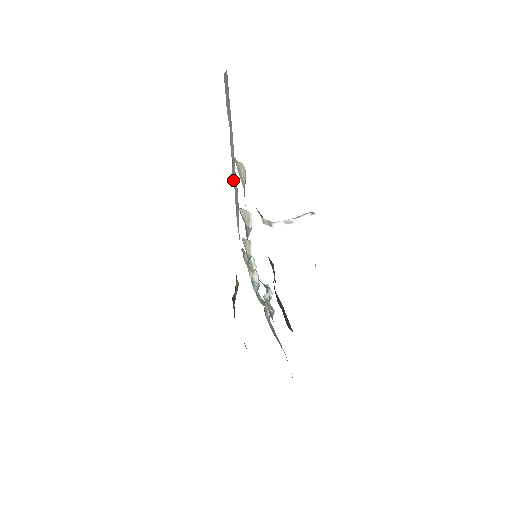
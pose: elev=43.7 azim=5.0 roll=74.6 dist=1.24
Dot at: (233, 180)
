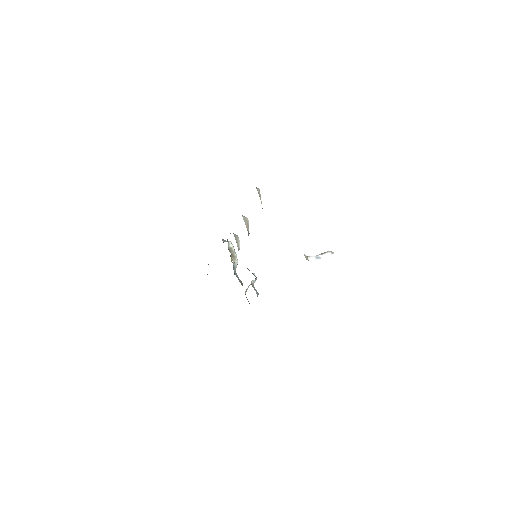
Dot at: occluded
